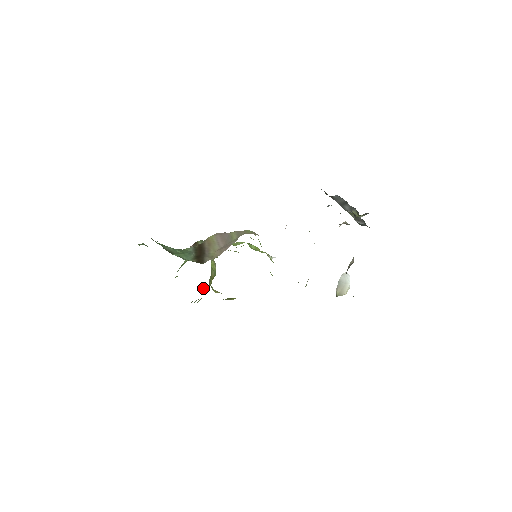
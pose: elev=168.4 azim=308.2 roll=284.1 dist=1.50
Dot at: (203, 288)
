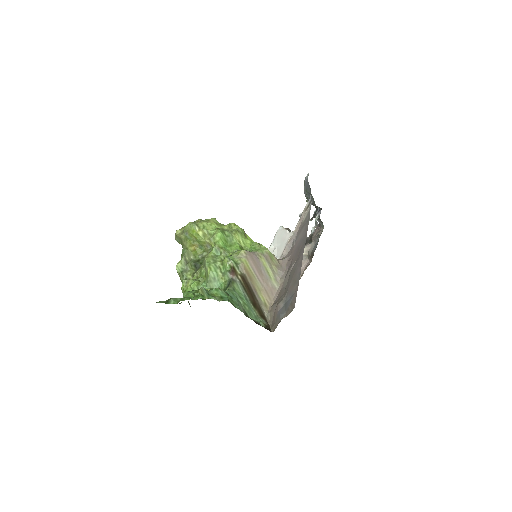
Dot at: occluded
